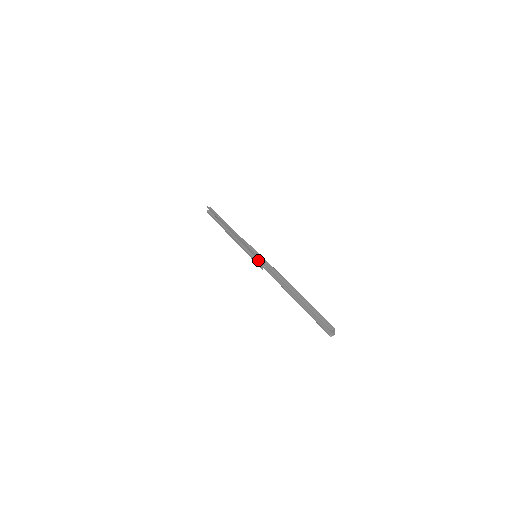
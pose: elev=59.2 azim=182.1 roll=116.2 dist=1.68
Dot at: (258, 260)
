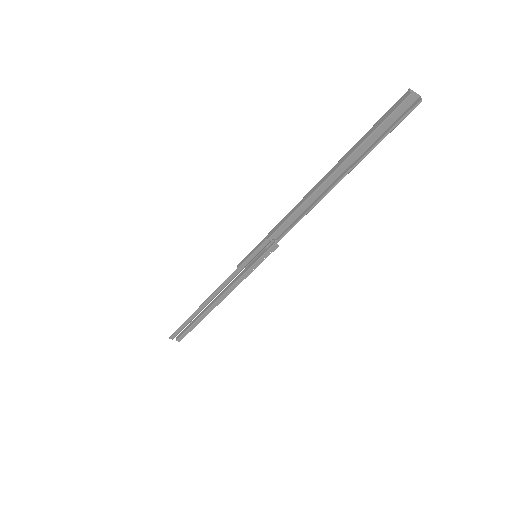
Dot at: (263, 252)
